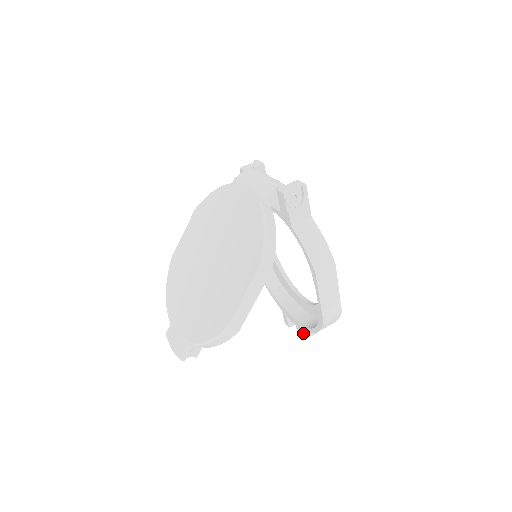
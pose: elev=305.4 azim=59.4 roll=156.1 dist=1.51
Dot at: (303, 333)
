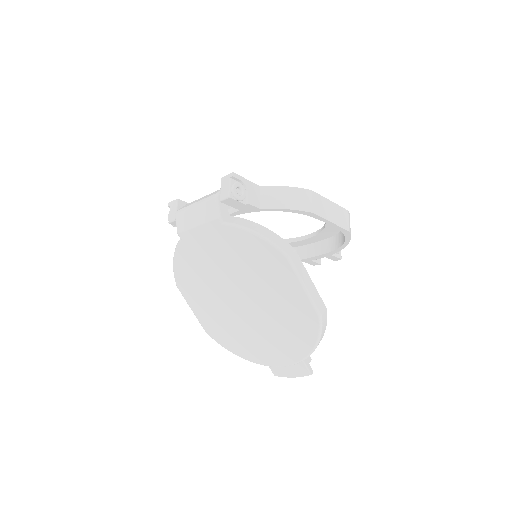
Dot at: (336, 255)
